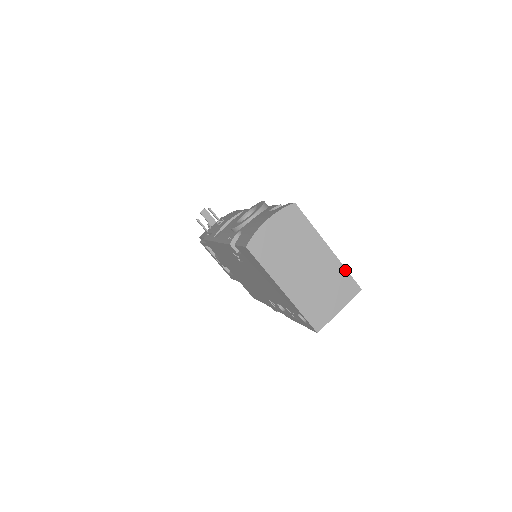
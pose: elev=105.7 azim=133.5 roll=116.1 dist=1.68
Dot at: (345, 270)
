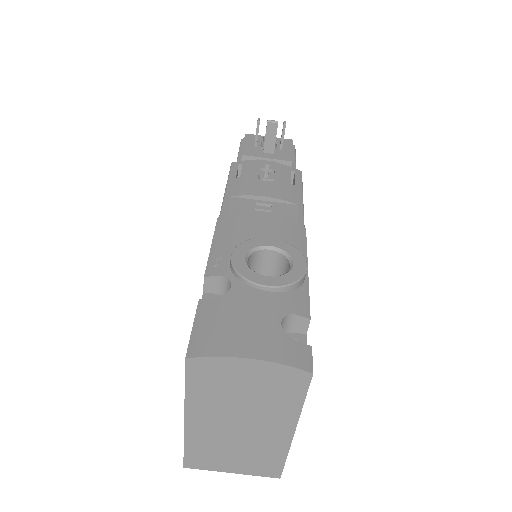
Dot at: (285, 457)
